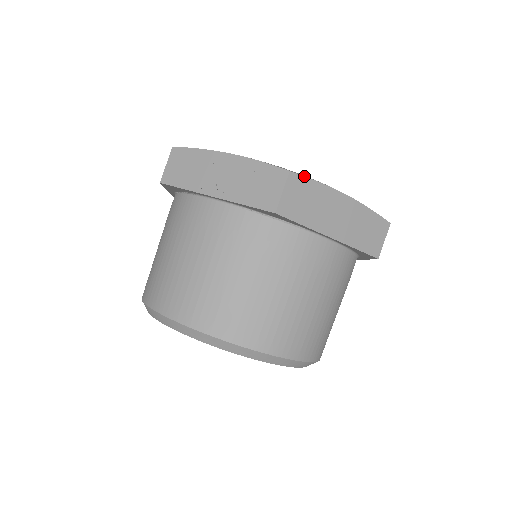
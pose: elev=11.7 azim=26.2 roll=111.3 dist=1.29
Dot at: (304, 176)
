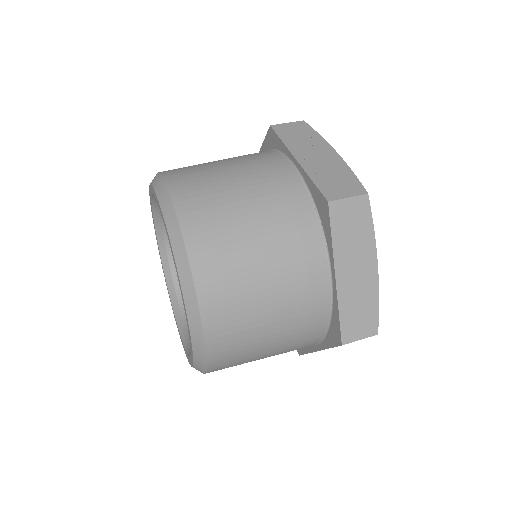
Dot at: occluded
